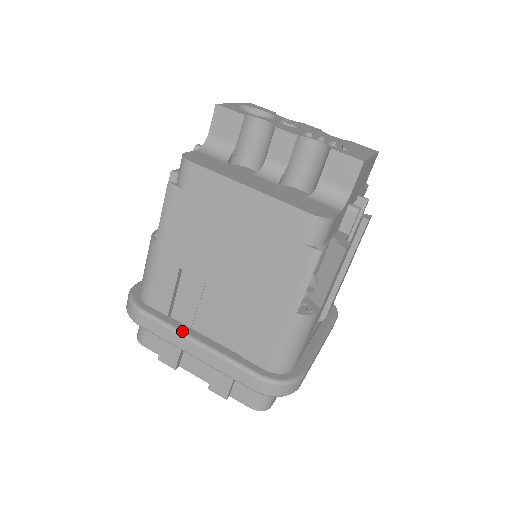
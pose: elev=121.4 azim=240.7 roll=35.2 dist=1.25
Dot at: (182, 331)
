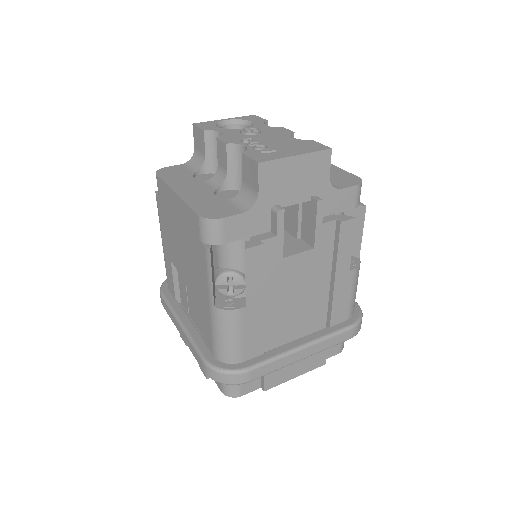
Dot at: (175, 313)
